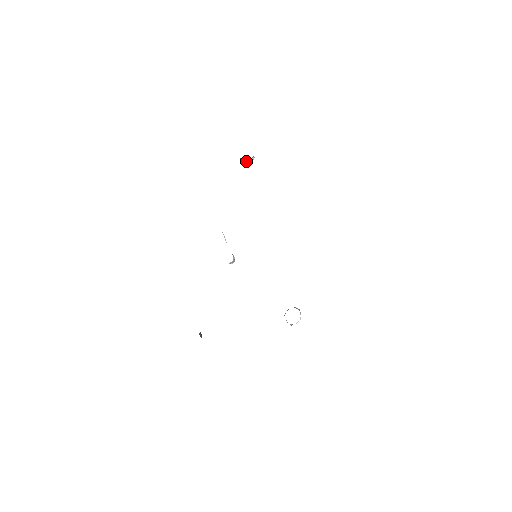
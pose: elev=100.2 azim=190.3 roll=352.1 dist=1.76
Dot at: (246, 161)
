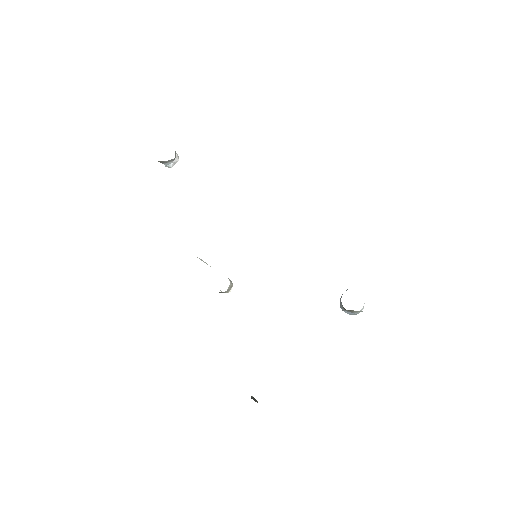
Dot at: (171, 164)
